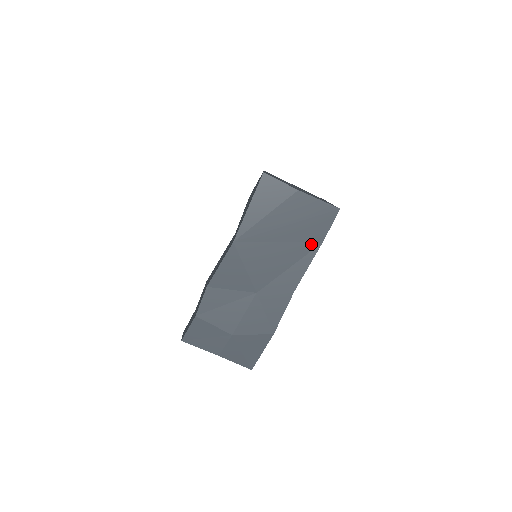
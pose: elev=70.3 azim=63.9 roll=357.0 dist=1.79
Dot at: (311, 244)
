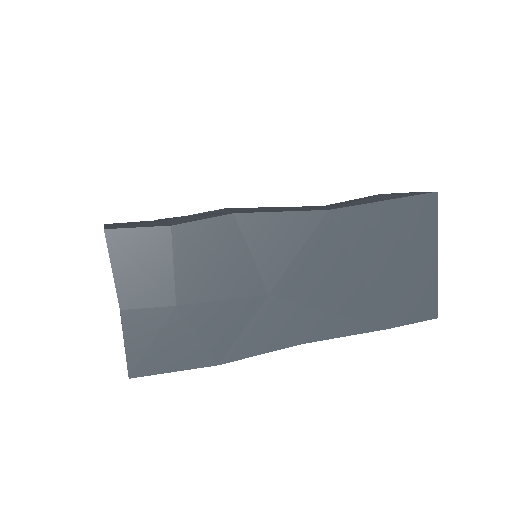
Dot at: (377, 316)
